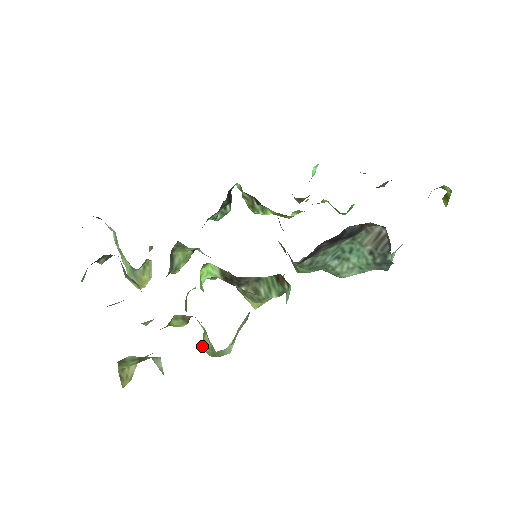
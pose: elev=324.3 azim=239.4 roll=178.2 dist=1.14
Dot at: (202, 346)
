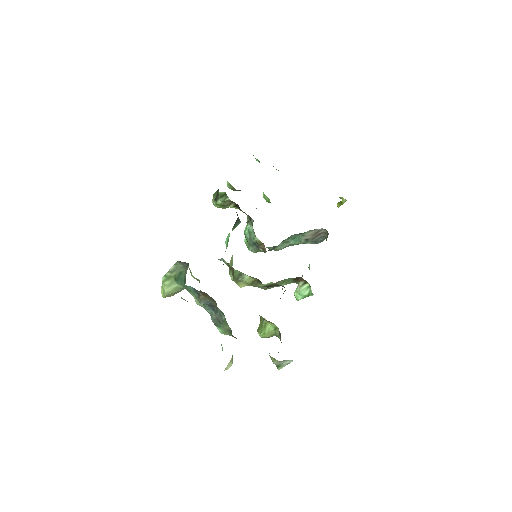
Dot at: (262, 335)
